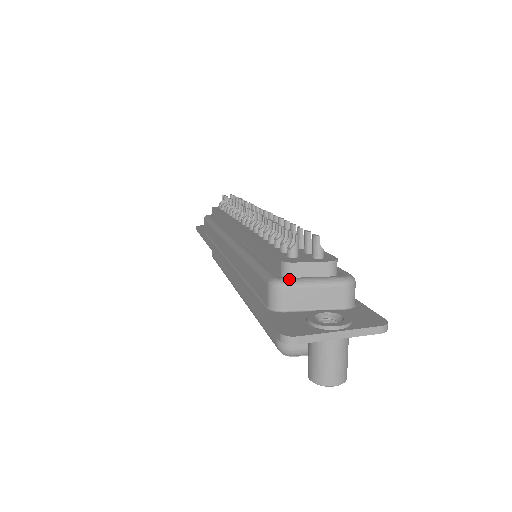
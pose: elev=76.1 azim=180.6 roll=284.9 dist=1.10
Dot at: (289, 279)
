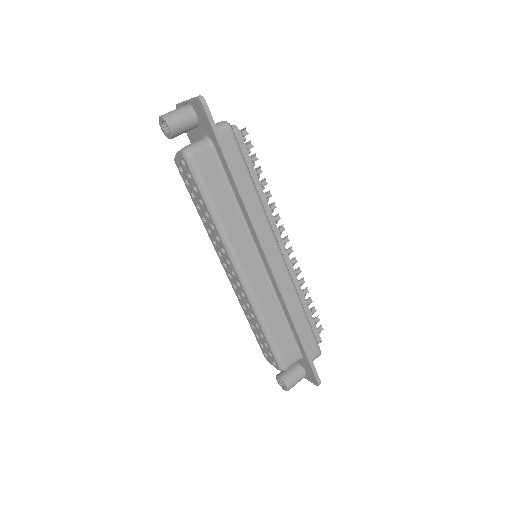
Dot at: occluded
